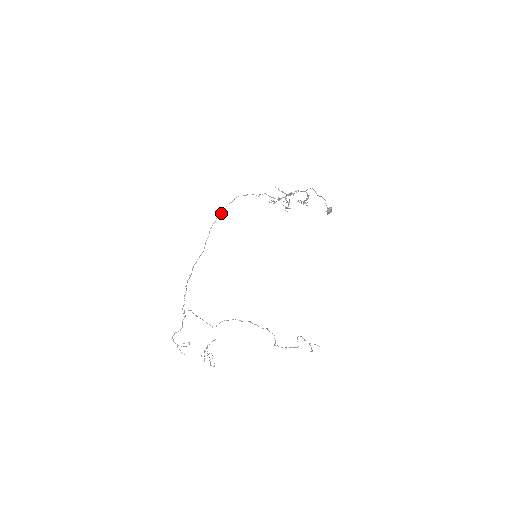
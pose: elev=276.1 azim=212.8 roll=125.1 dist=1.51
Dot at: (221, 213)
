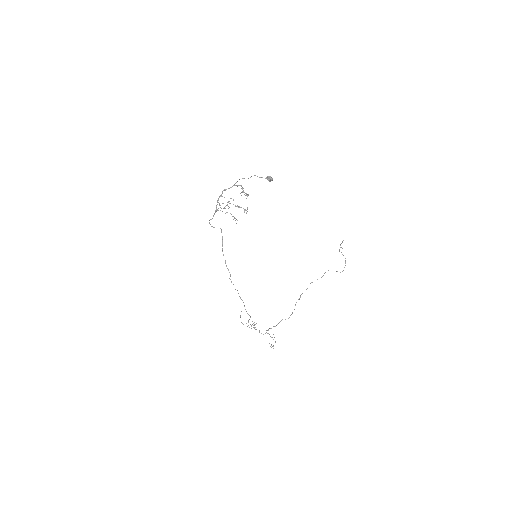
Dot at: (229, 272)
